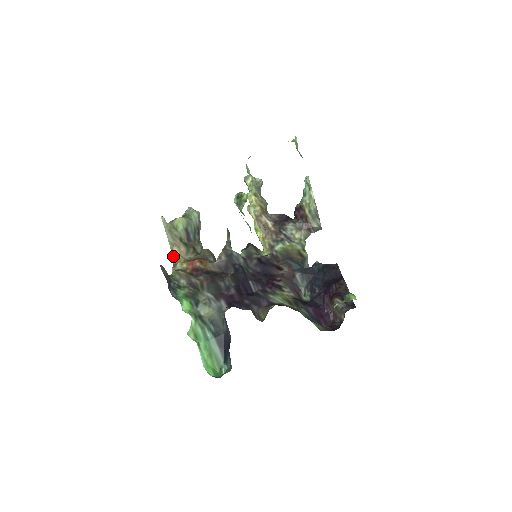
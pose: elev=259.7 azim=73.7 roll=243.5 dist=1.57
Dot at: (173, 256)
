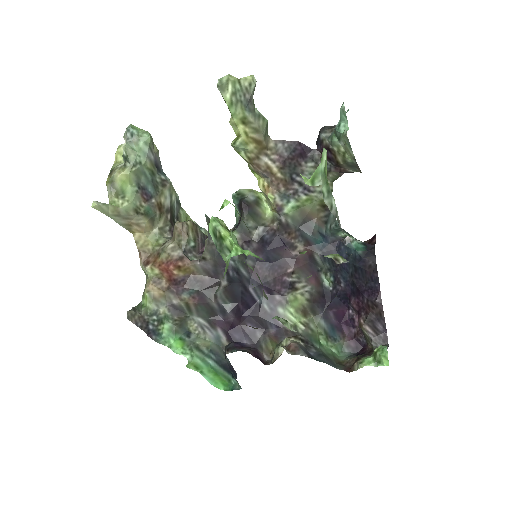
Dot at: (134, 237)
